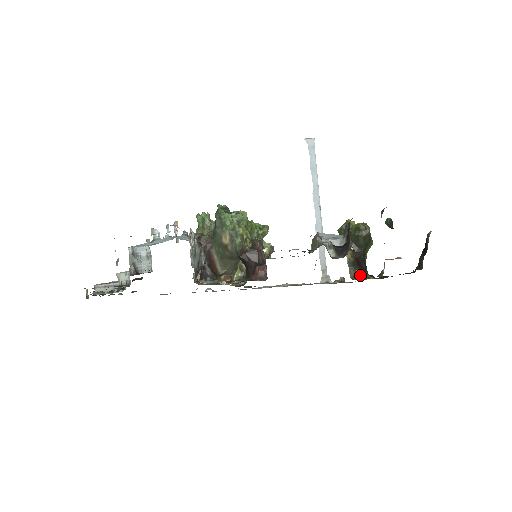
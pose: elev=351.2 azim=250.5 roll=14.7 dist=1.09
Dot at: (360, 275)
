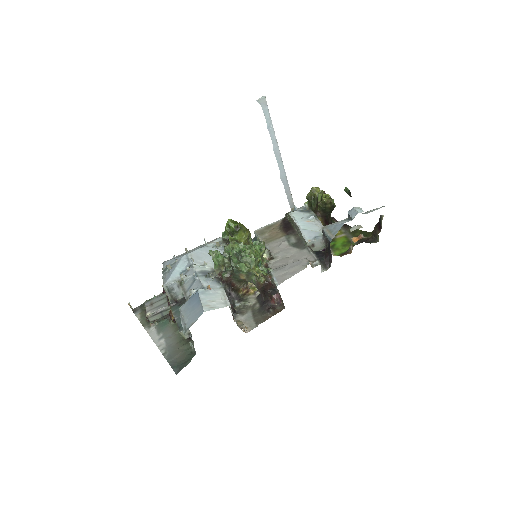
Dot at: occluded
